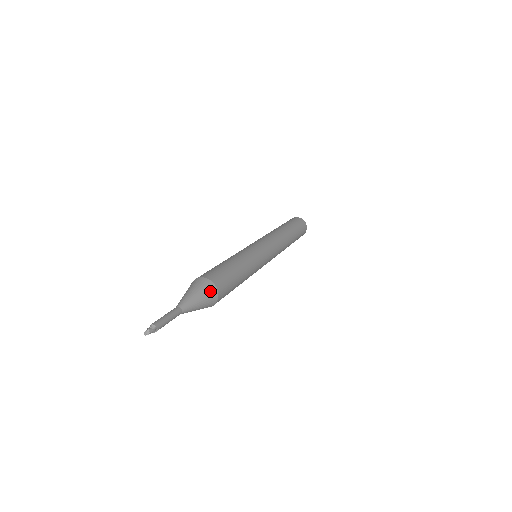
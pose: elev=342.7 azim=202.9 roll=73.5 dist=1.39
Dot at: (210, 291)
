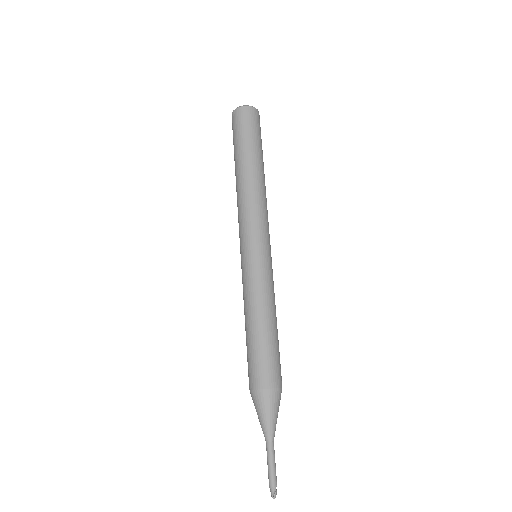
Dot at: (272, 398)
